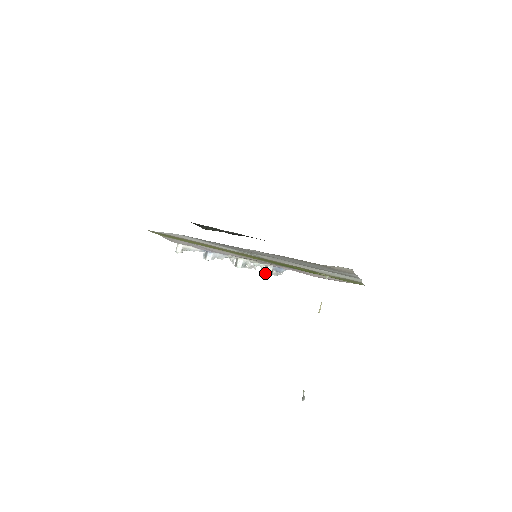
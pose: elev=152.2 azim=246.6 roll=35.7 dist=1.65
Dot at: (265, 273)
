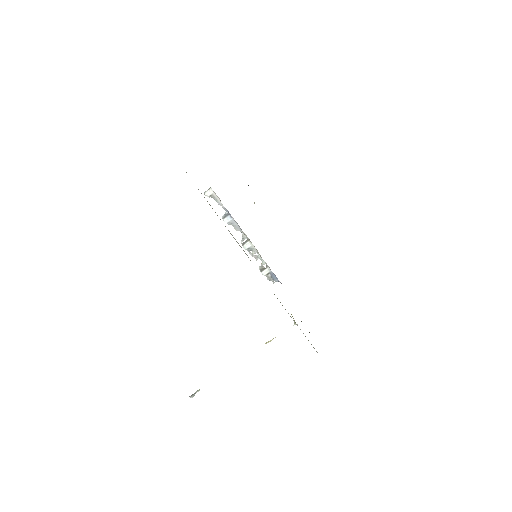
Dot at: (261, 270)
